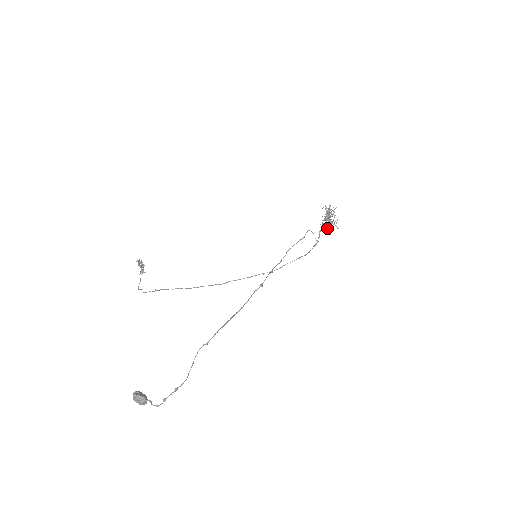
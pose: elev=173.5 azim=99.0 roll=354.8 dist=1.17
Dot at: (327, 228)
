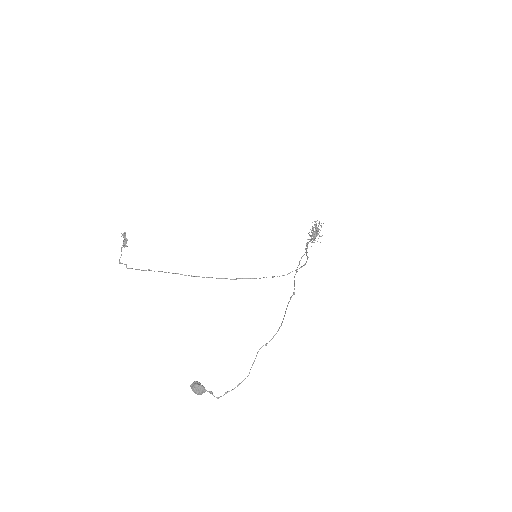
Dot at: occluded
